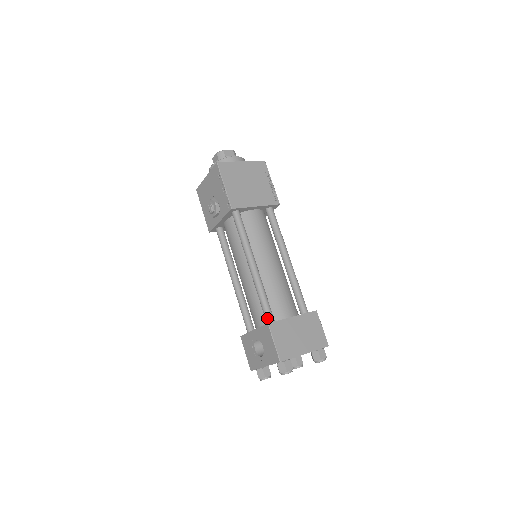
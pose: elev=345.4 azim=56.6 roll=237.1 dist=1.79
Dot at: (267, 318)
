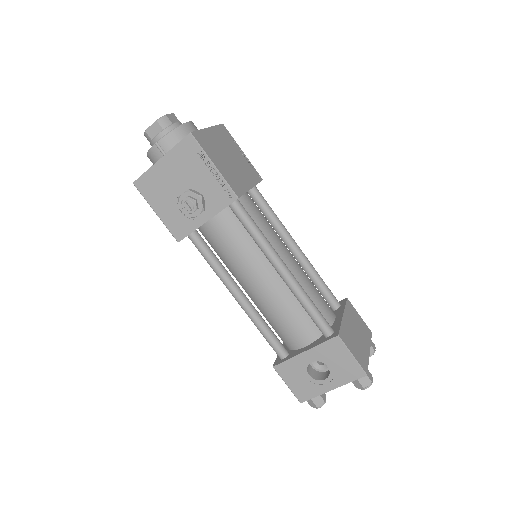
Dot at: (326, 329)
